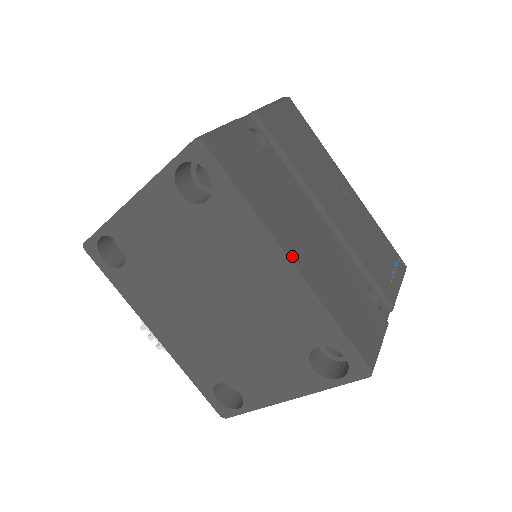
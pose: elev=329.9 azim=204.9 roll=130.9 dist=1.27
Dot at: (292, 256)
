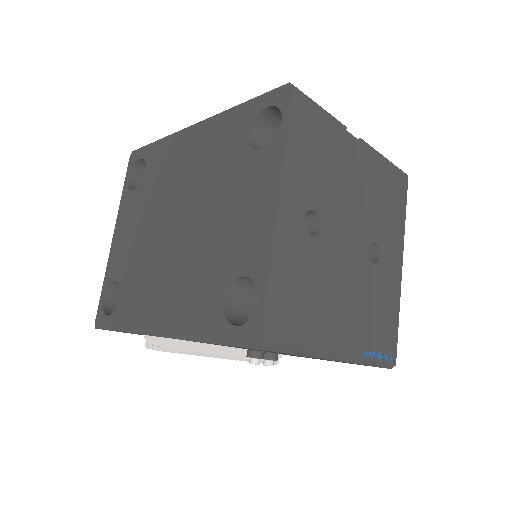
Dot at: occluded
